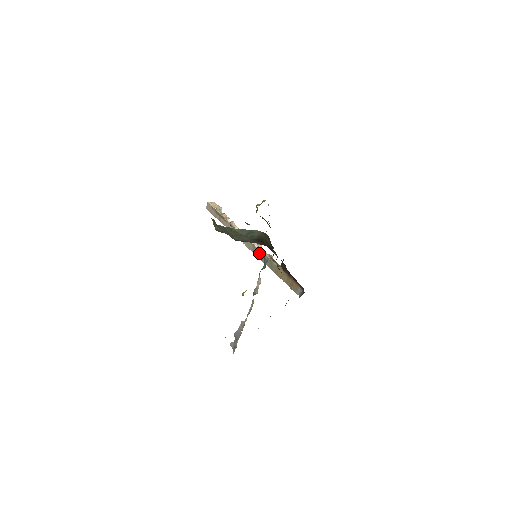
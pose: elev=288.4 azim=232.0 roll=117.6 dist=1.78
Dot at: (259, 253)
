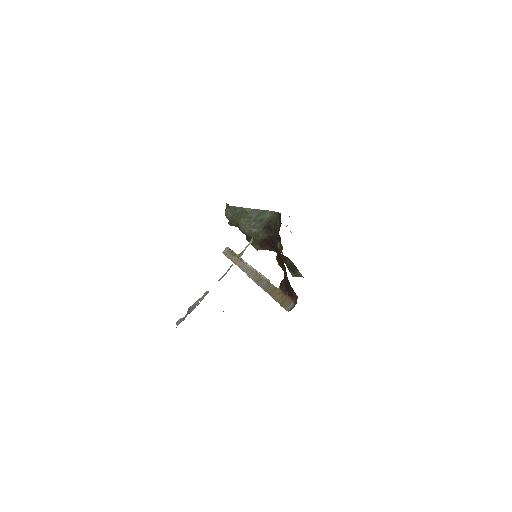
Dot at: (259, 278)
